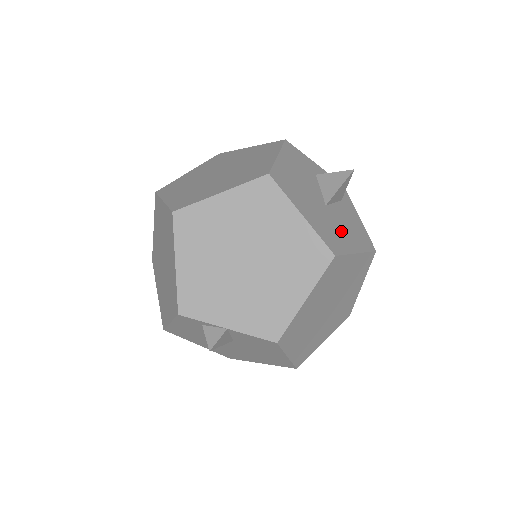
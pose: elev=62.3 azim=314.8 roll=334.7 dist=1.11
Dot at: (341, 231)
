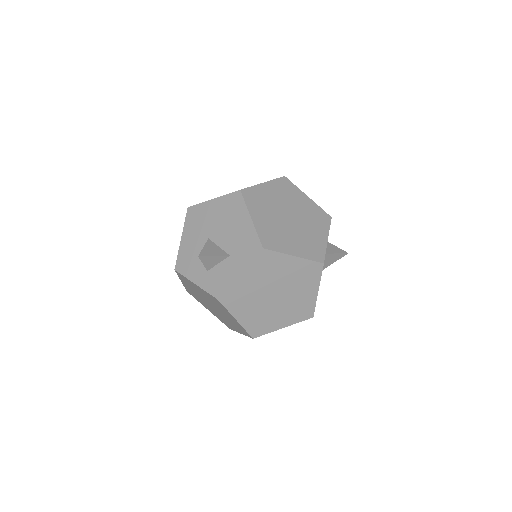
Dot at: occluded
